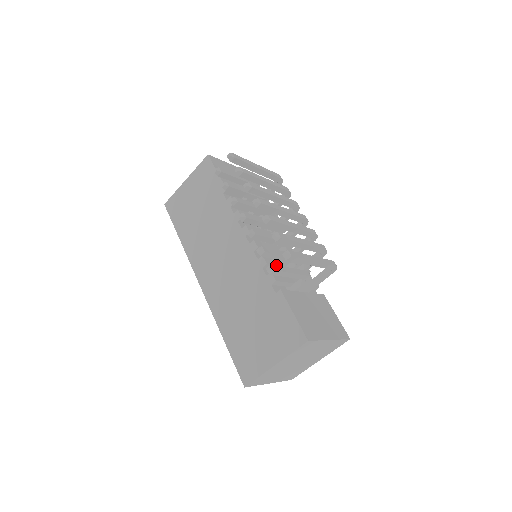
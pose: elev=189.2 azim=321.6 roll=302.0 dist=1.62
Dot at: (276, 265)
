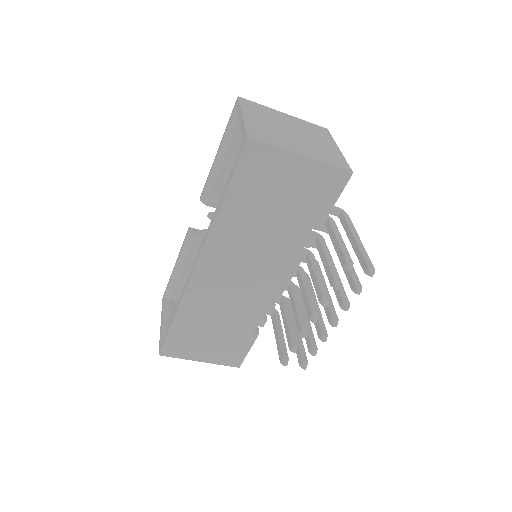
Dot at: occluded
